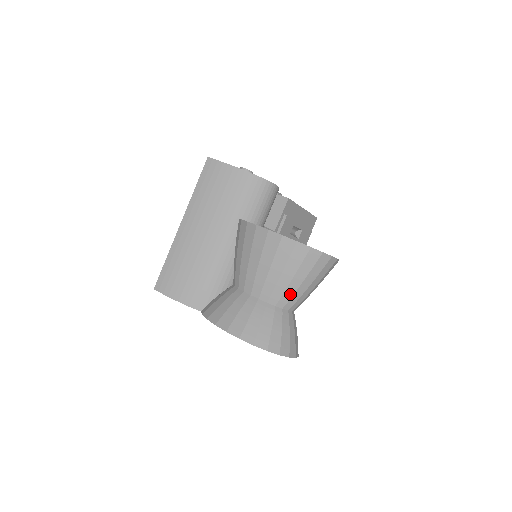
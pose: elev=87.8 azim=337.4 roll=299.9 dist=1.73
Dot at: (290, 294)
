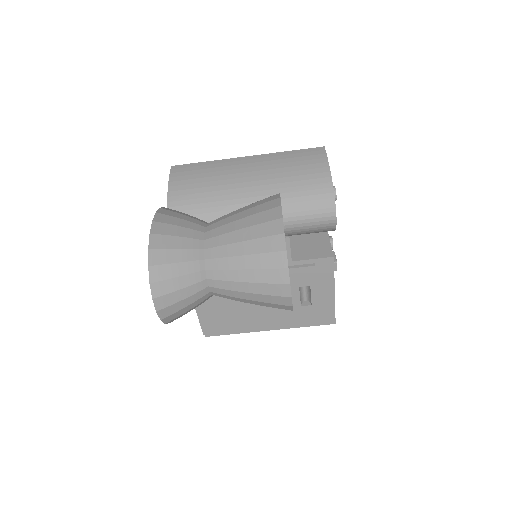
Dot at: (225, 265)
